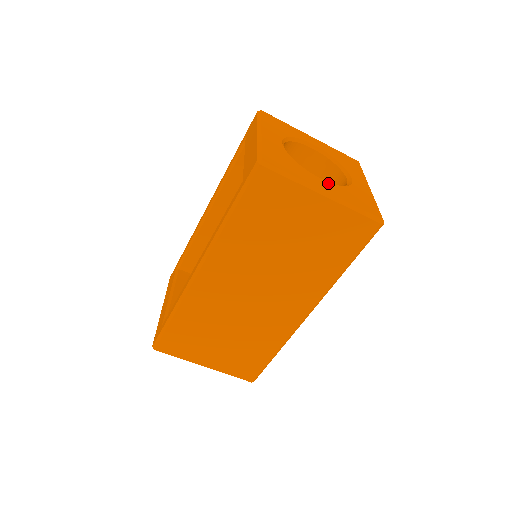
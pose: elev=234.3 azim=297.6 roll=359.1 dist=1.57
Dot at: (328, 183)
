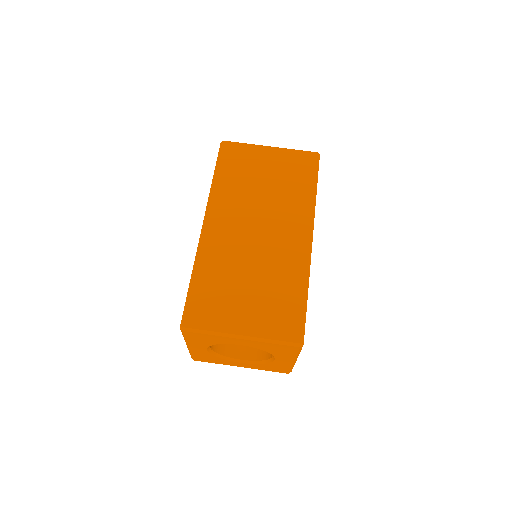
Dot at: occluded
